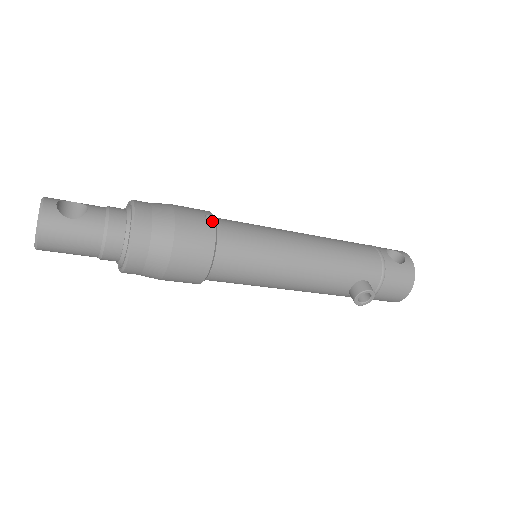
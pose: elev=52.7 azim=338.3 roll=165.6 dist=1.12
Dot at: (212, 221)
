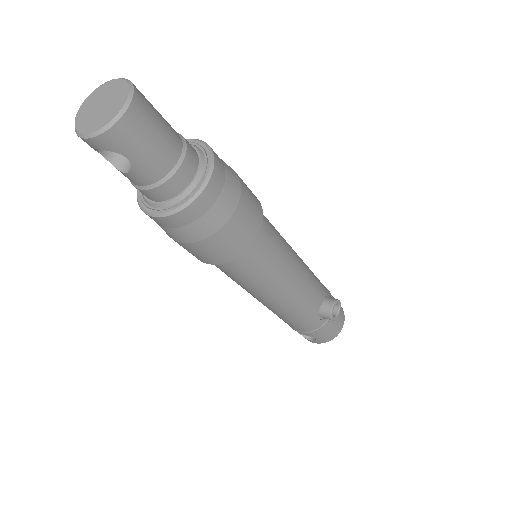
Dot at: occluded
